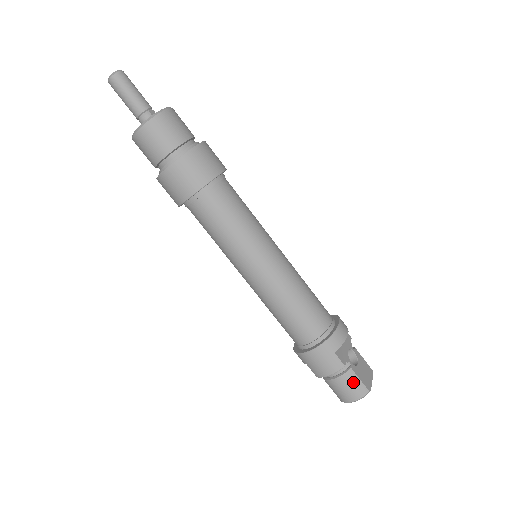
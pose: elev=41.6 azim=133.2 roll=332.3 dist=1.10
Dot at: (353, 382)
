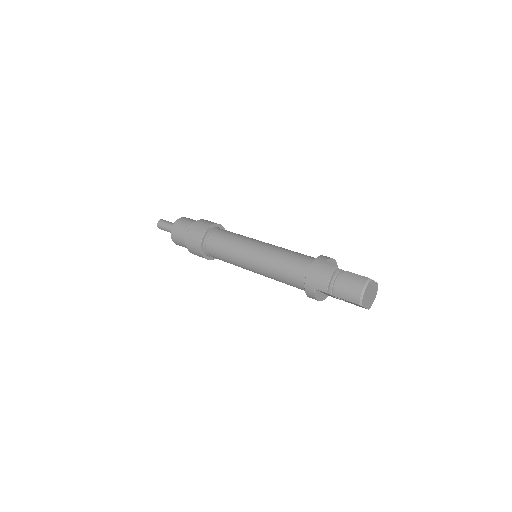
Dot at: (352, 277)
